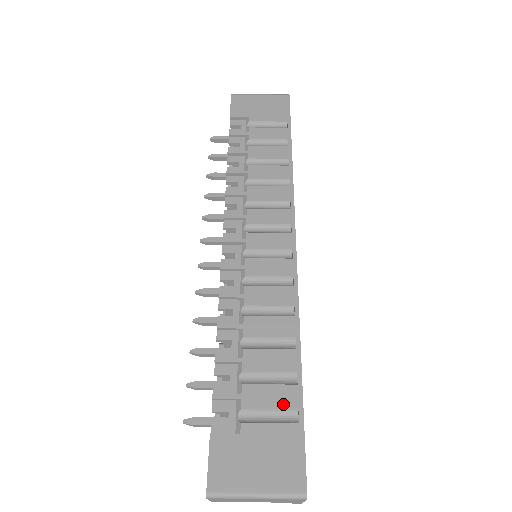
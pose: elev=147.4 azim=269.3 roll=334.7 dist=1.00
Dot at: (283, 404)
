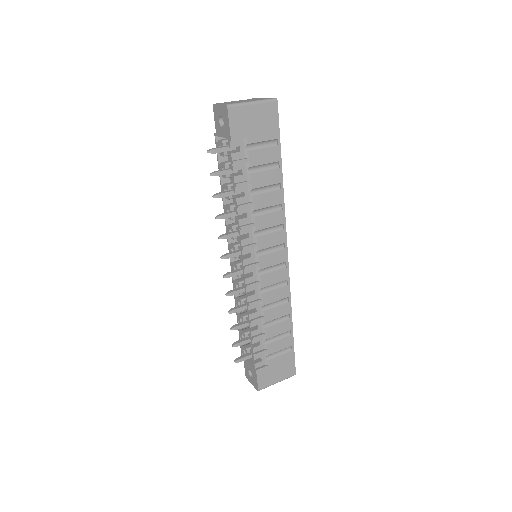
Dot at: (286, 346)
